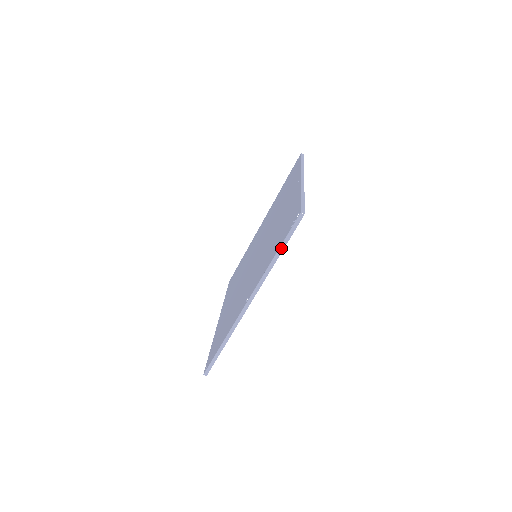
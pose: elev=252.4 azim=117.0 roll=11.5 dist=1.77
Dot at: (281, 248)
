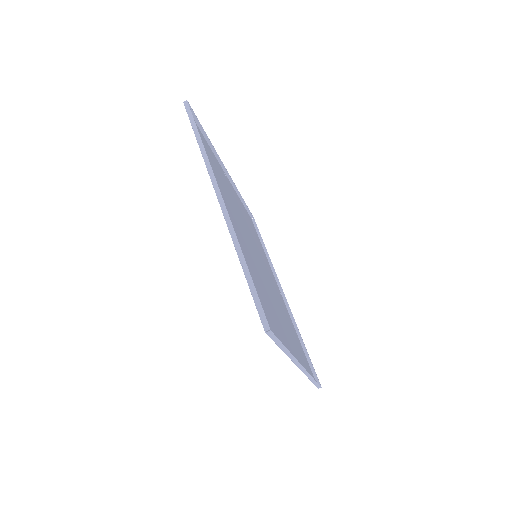
Dot at: (195, 132)
